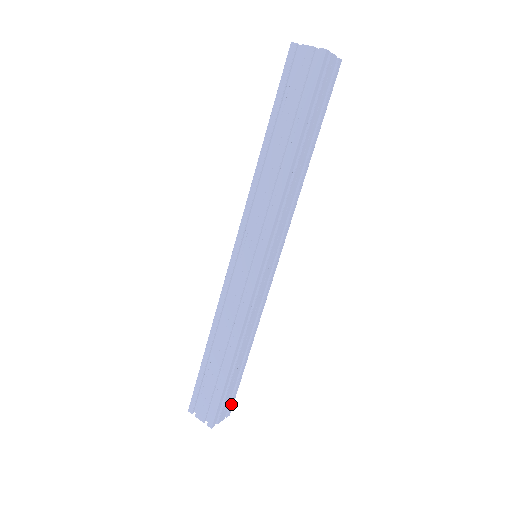
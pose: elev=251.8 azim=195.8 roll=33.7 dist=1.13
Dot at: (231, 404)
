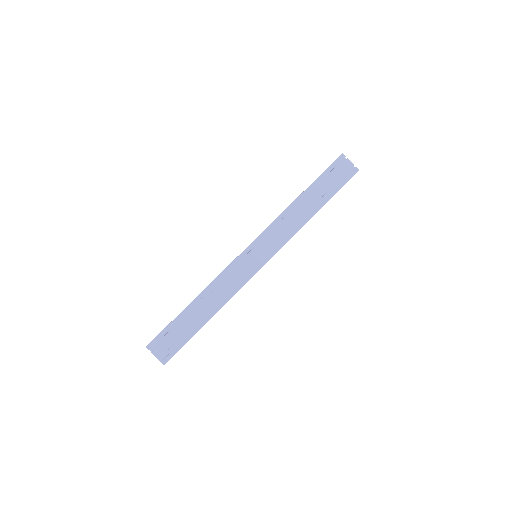
Dot at: occluded
